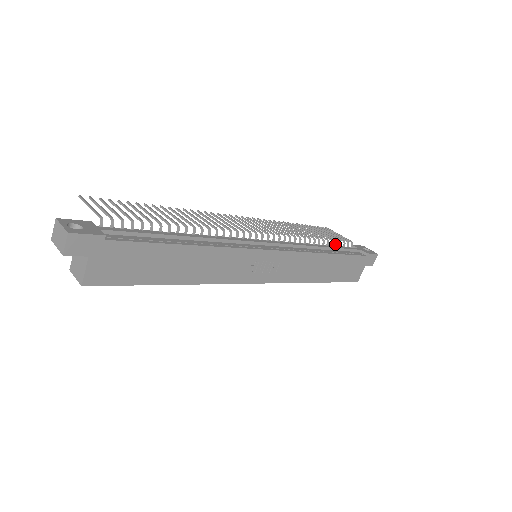
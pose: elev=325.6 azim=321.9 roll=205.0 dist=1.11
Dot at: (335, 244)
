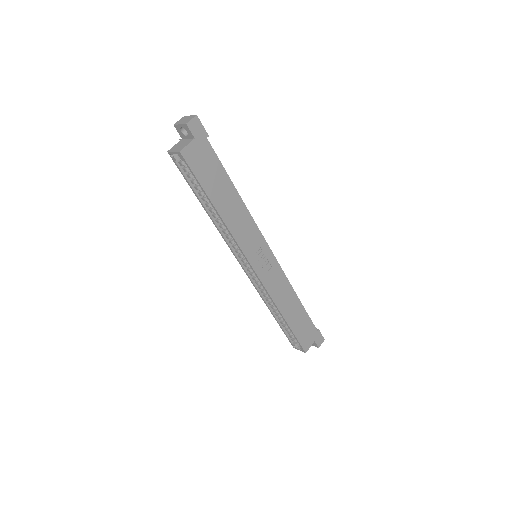
Dot at: occluded
